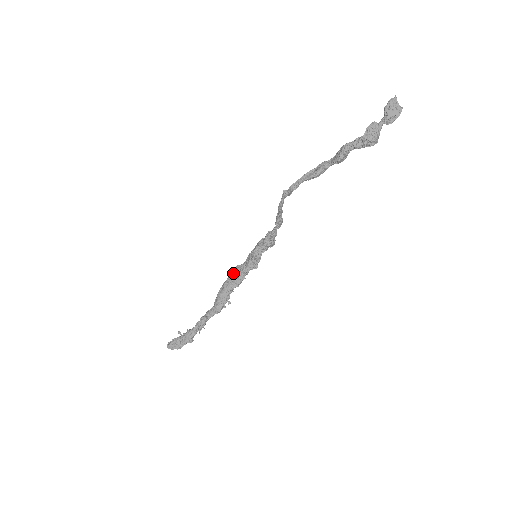
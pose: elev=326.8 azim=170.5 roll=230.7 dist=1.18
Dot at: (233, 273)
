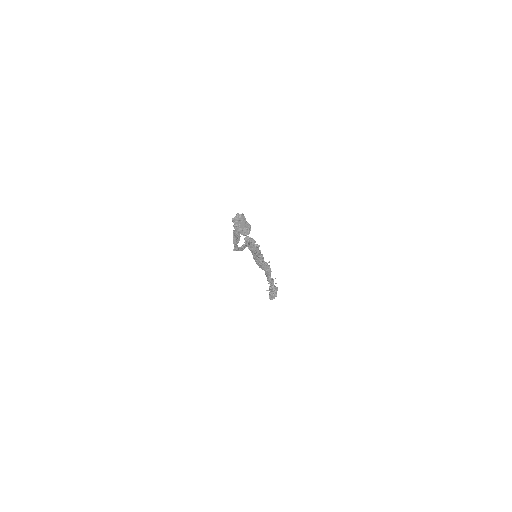
Dot at: (253, 257)
